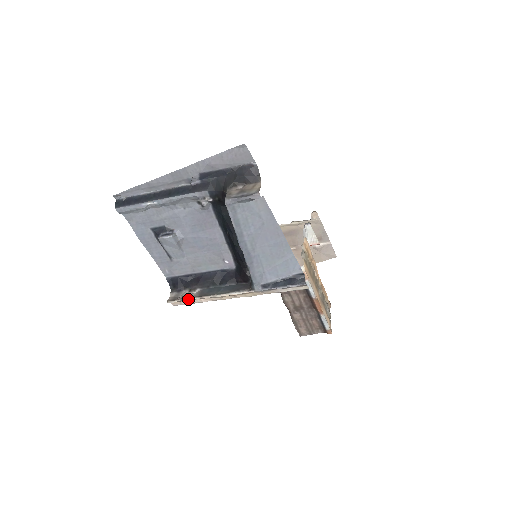
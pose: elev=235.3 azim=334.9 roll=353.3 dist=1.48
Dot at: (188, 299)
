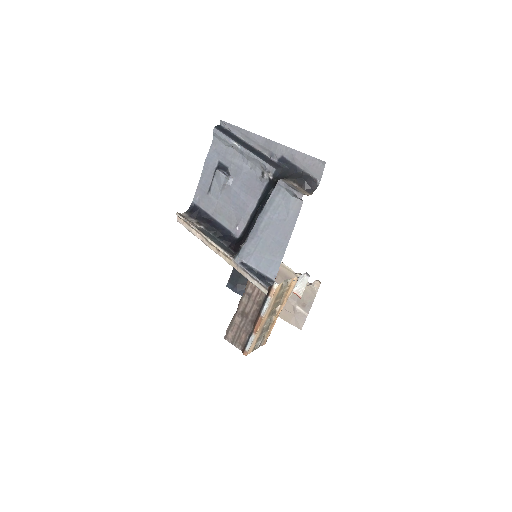
Dot at: (190, 224)
